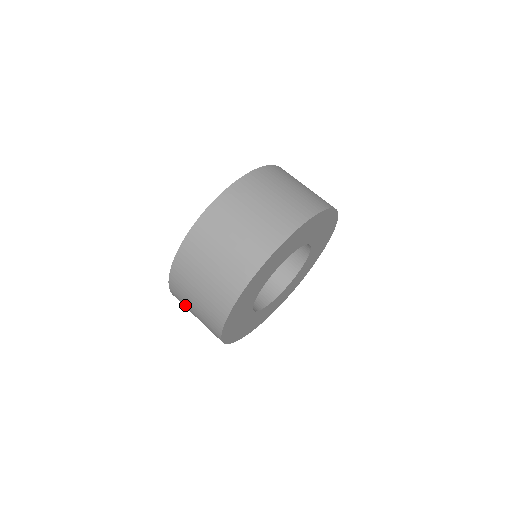
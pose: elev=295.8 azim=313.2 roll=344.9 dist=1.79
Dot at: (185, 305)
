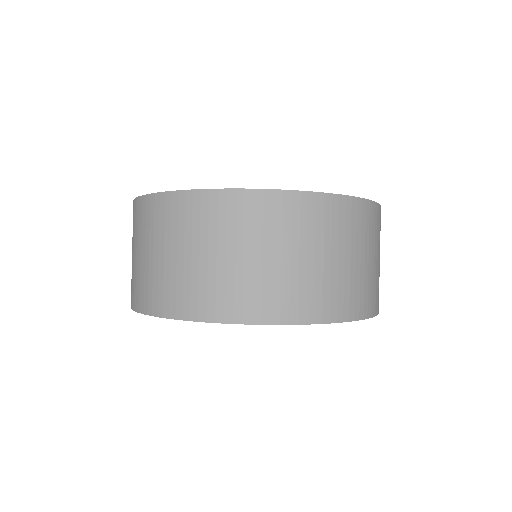
Dot at: occluded
